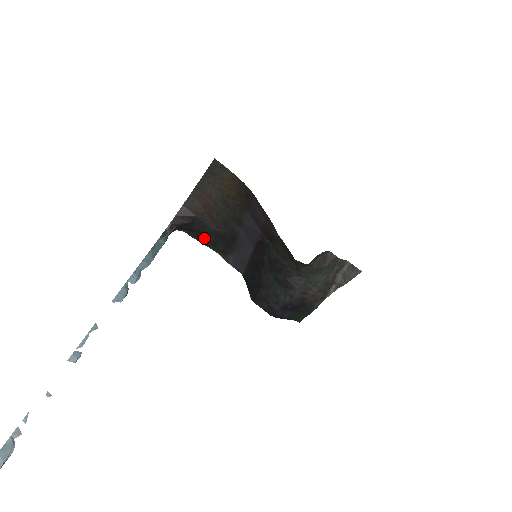
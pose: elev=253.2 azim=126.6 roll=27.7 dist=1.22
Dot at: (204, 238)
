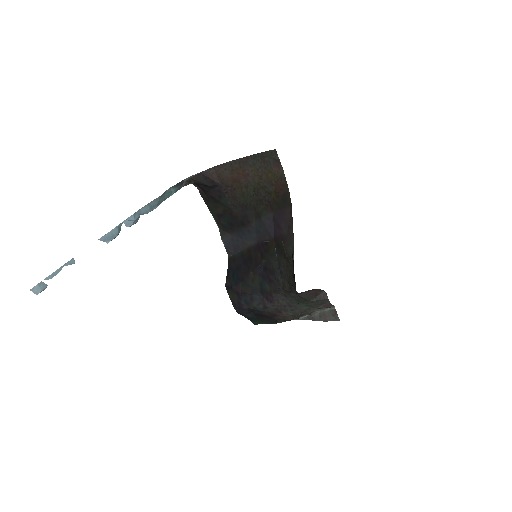
Dot at: (213, 205)
